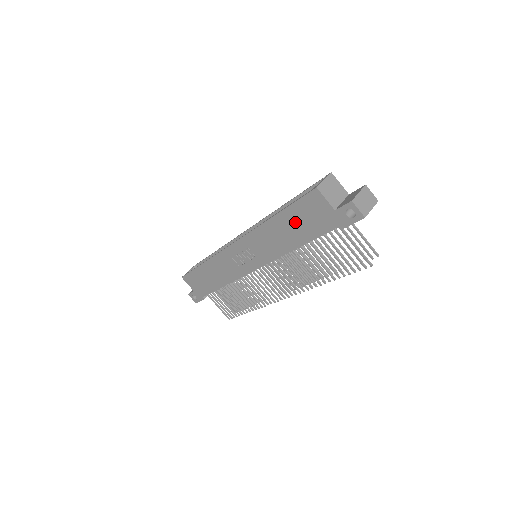
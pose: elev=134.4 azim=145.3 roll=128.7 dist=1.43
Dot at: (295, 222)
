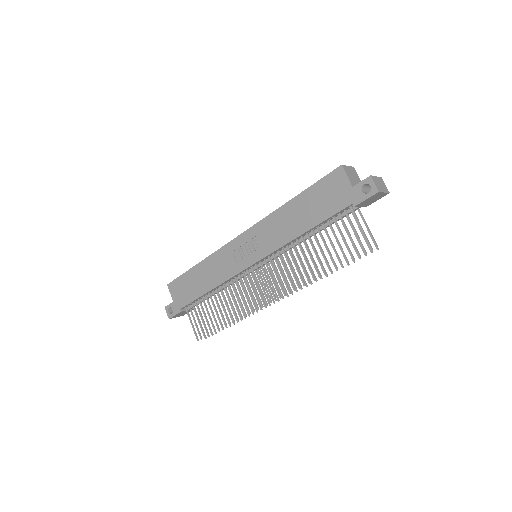
Dot at: (311, 203)
